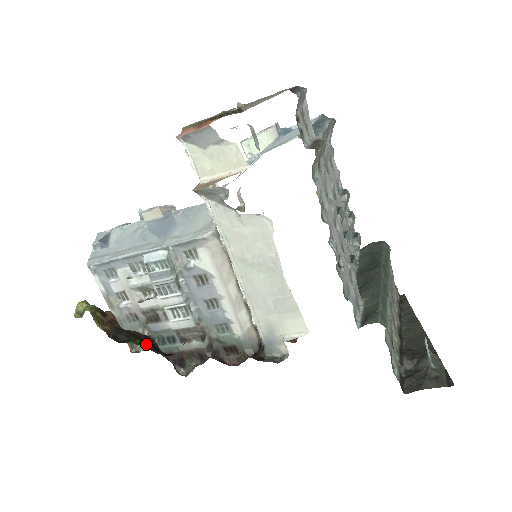
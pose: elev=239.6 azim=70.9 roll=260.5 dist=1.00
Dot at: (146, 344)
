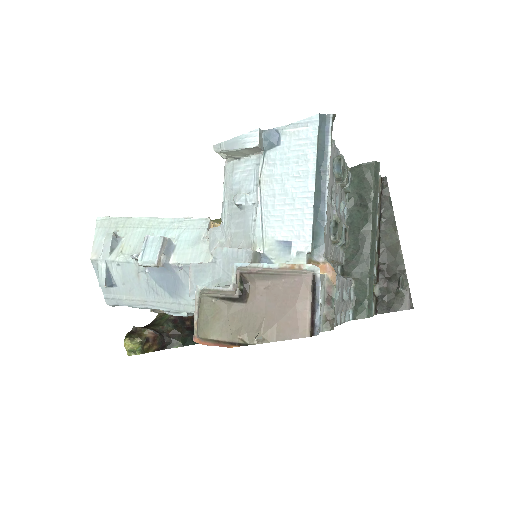
Dot at: (186, 340)
